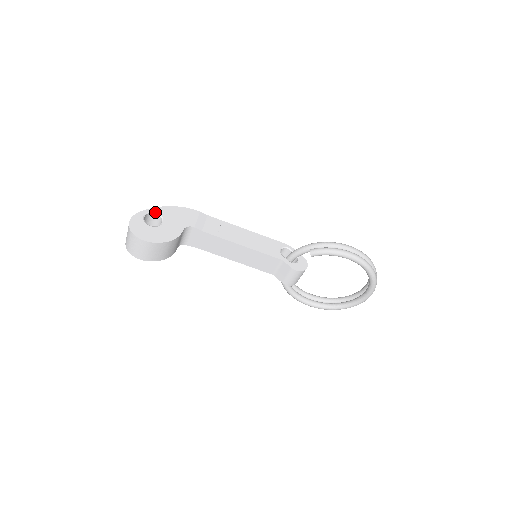
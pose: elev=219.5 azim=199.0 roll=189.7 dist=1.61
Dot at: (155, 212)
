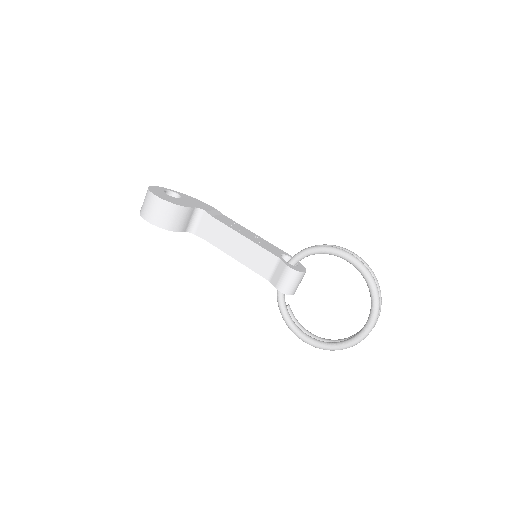
Dot at: (177, 193)
